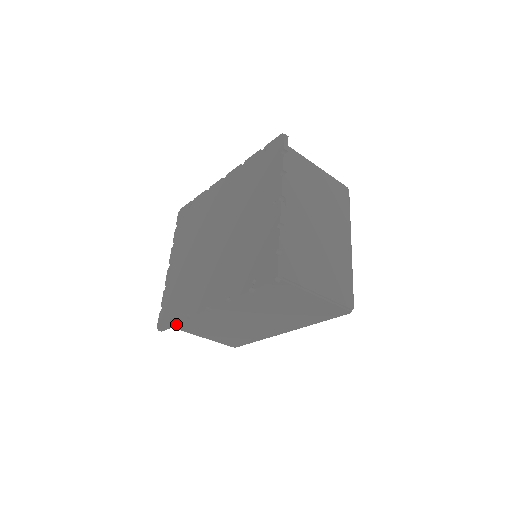
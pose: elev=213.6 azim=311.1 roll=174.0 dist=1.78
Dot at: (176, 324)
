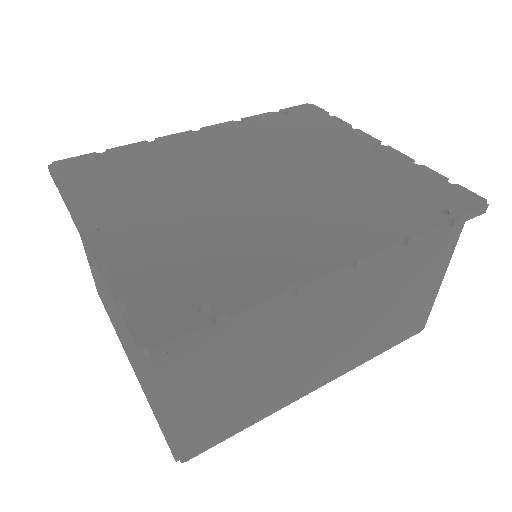
Dot at: (231, 319)
